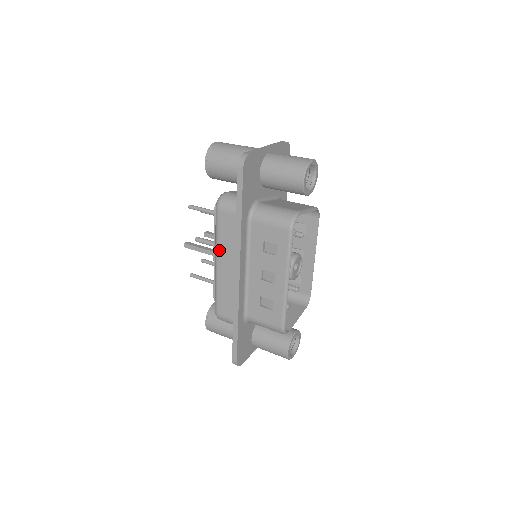
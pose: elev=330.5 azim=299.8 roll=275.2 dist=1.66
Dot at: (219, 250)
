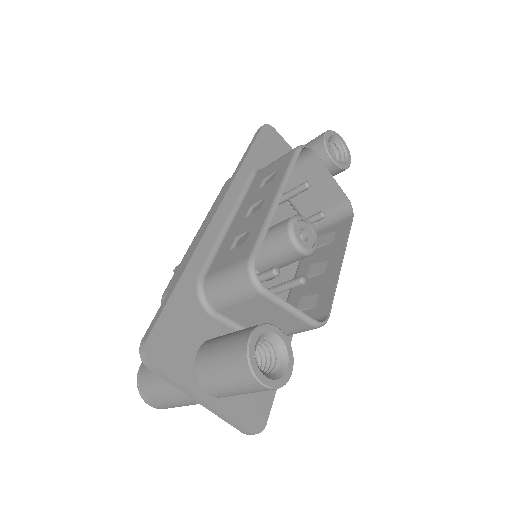
Dot at: (208, 215)
